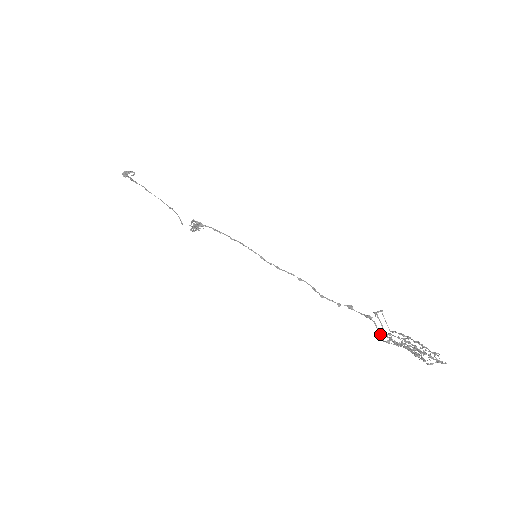
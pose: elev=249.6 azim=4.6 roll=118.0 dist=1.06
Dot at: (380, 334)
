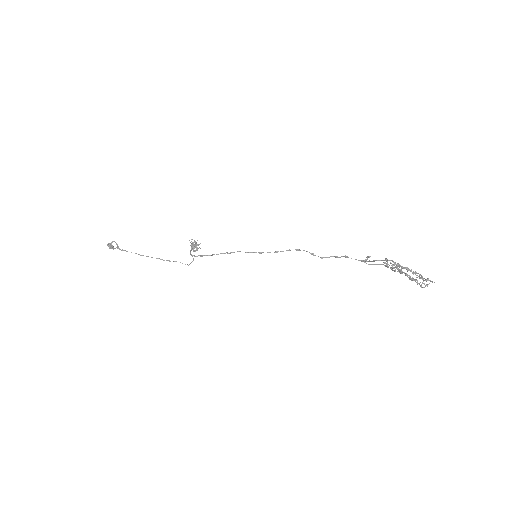
Dot at: (378, 264)
